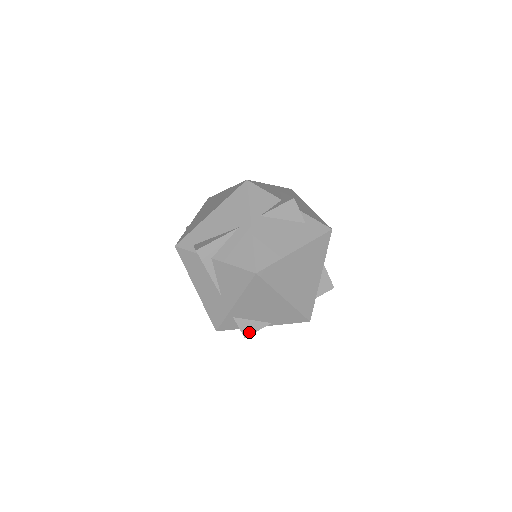
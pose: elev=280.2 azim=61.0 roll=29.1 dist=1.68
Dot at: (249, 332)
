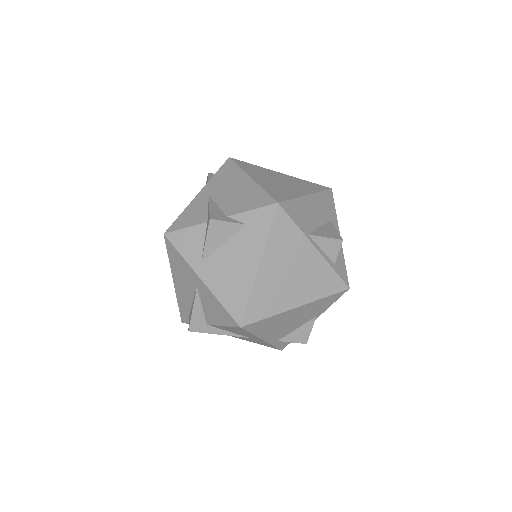
Dot at: (305, 338)
